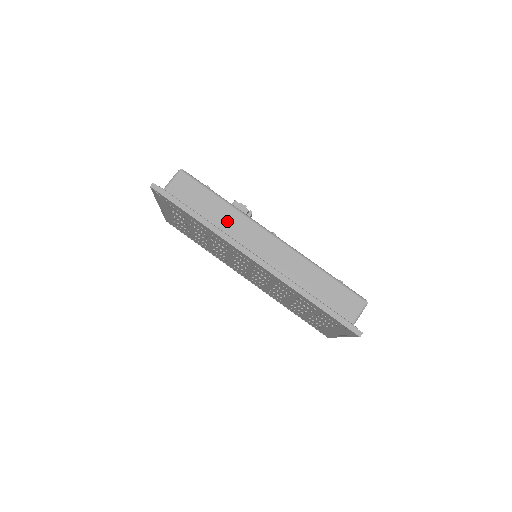
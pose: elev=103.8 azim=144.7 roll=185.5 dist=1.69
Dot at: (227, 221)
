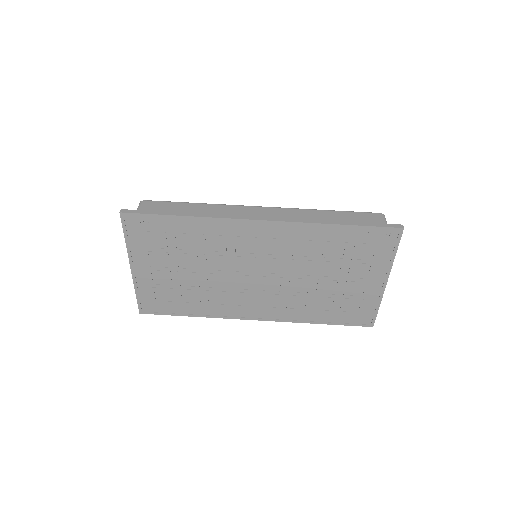
Dot at: (213, 213)
